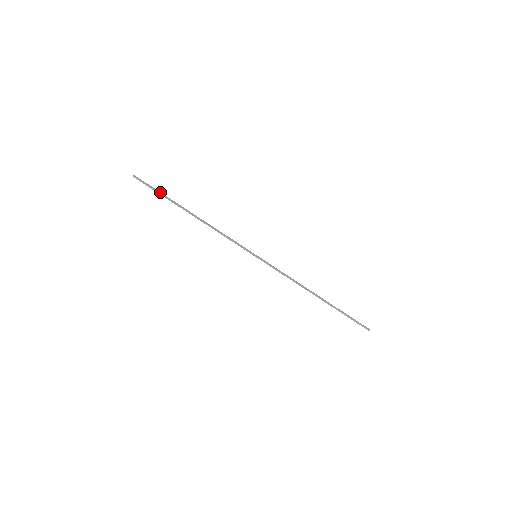
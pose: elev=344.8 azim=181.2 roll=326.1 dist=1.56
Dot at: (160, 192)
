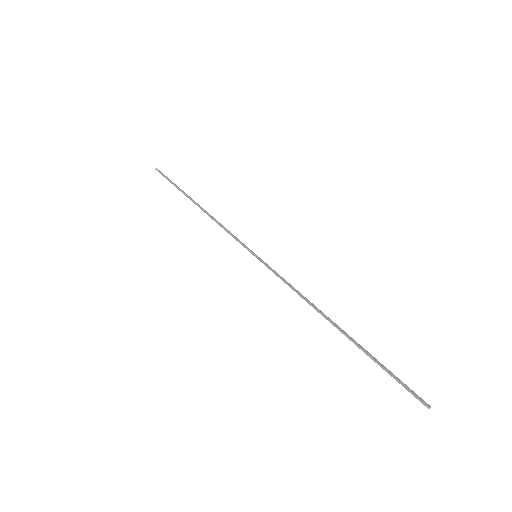
Dot at: occluded
